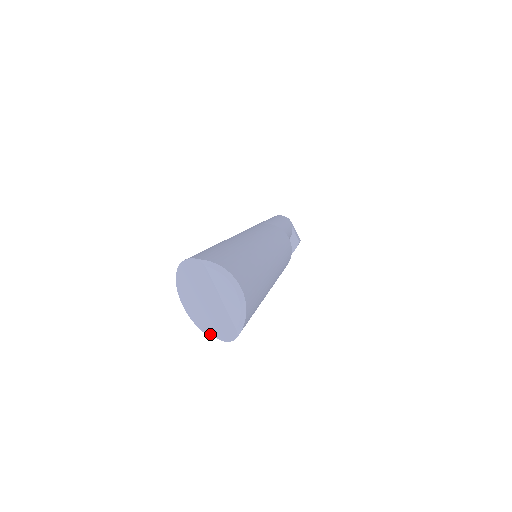
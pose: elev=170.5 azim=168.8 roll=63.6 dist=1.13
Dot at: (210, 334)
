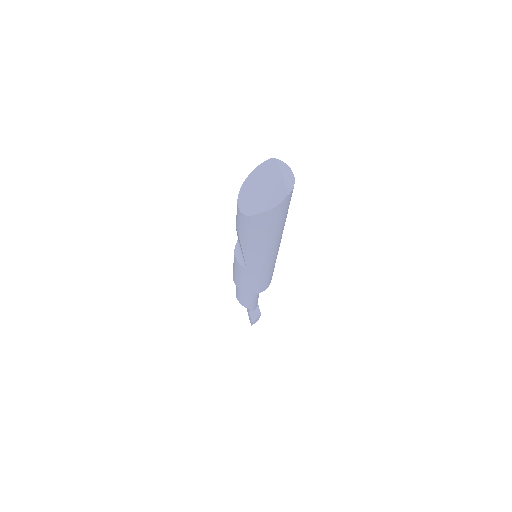
Dot at: (259, 212)
